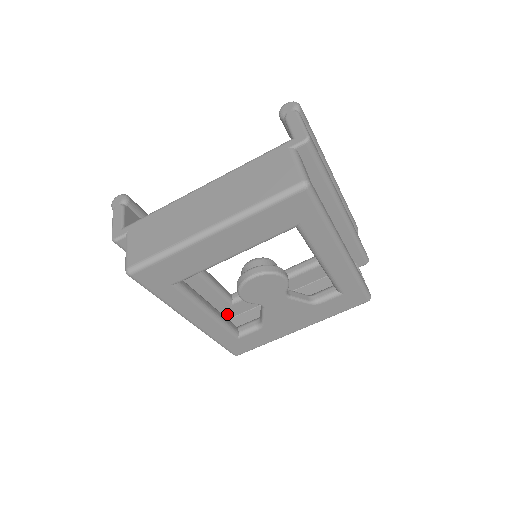
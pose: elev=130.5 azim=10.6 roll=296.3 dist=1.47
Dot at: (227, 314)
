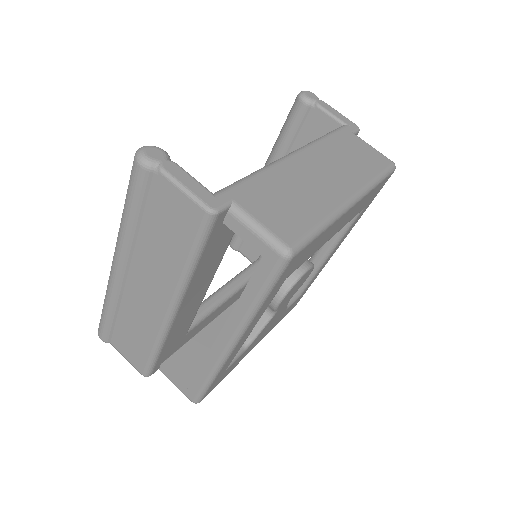
Dot at: (172, 350)
